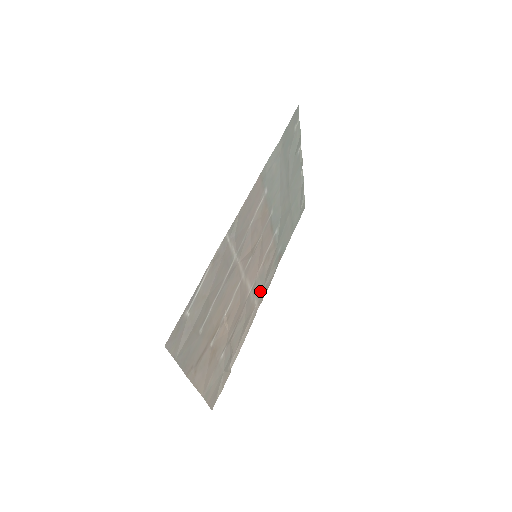
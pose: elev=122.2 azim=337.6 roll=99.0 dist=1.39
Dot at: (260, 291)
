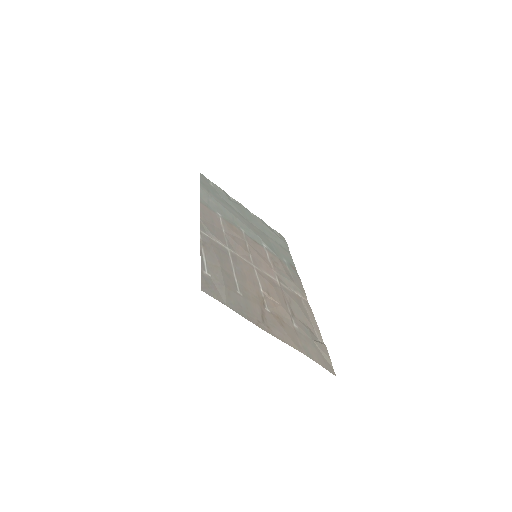
Dot at: (293, 286)
